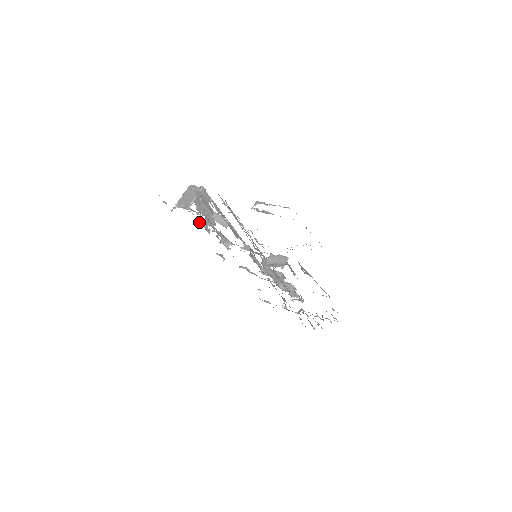
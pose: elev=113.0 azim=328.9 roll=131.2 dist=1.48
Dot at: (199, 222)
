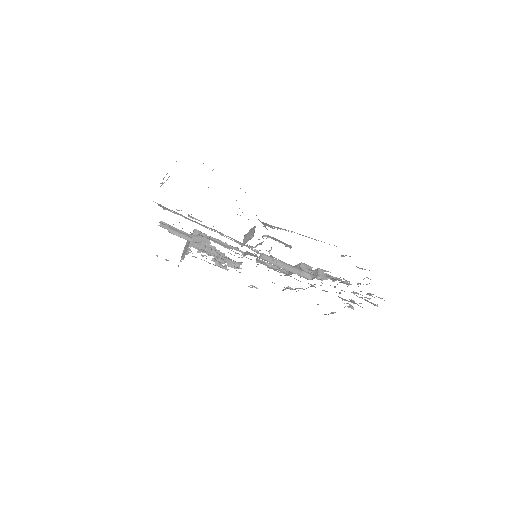
Dot at: occluded
